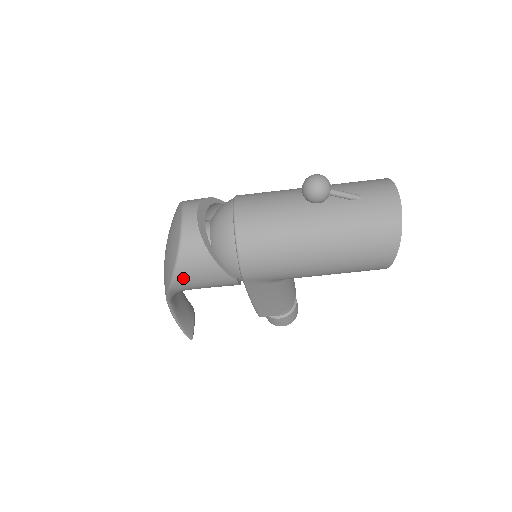
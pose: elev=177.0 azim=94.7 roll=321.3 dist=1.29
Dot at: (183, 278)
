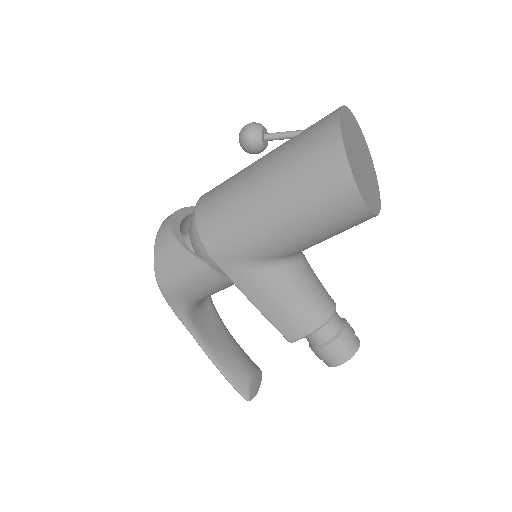
Dot at: (162, 273)
